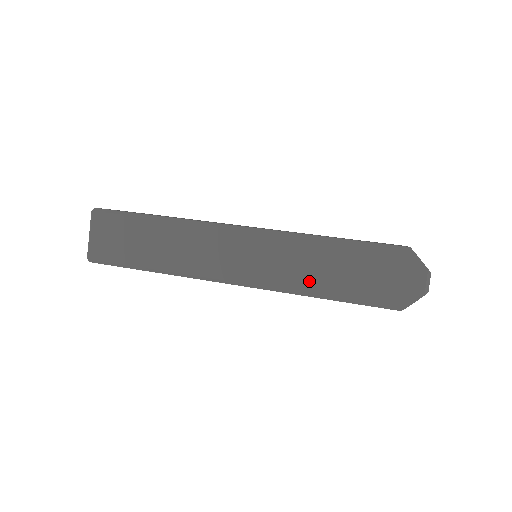
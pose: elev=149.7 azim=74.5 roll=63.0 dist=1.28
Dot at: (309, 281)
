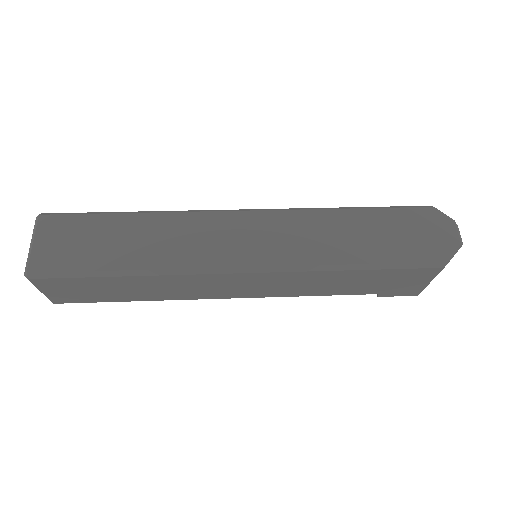
Dot at: (336, 251)
